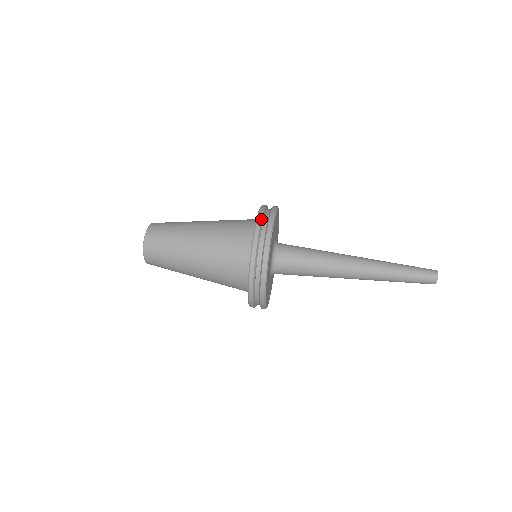
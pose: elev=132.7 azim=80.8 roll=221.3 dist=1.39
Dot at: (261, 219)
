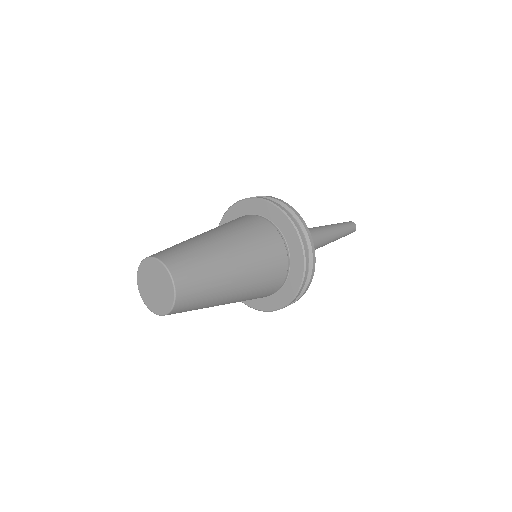
Dot at: (251, 197)
